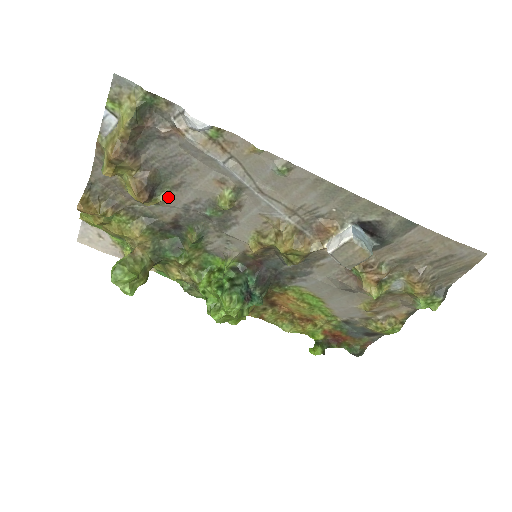
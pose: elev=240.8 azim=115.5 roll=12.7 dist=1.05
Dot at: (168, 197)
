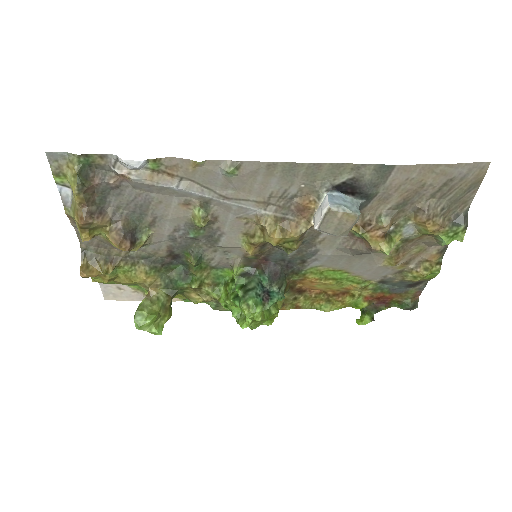
Dot at: (150, 235)
